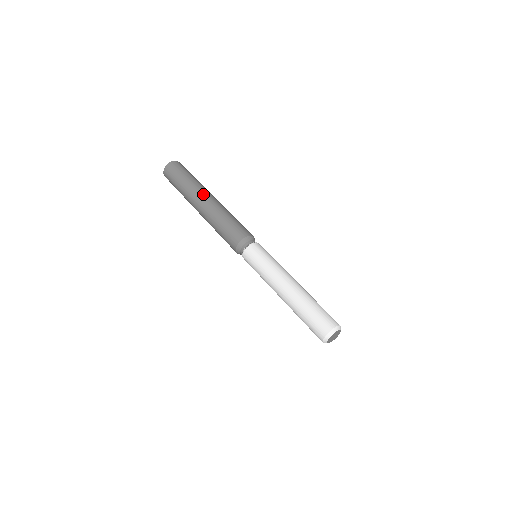
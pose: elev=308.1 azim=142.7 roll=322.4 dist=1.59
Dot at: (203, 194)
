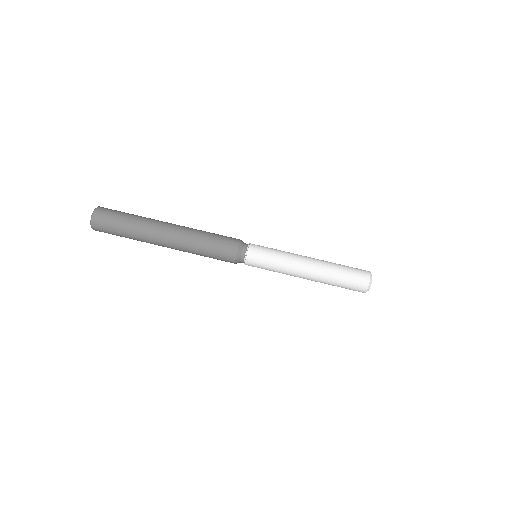
Dot at: (158, 241)
